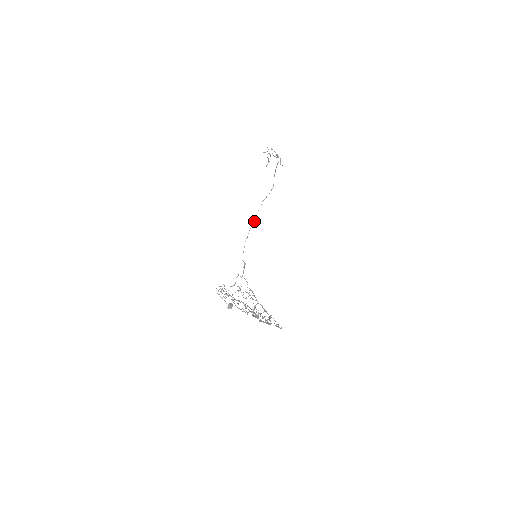
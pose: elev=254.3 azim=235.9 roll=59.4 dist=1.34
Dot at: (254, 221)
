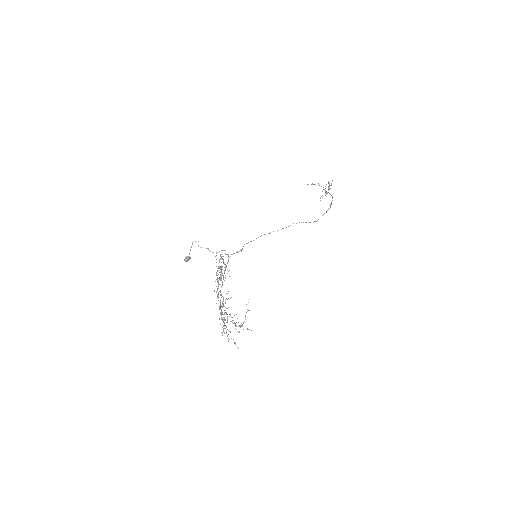
Dot at: (281, 229)
